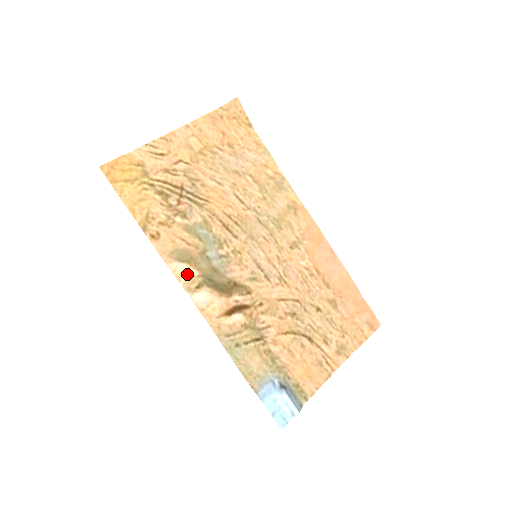
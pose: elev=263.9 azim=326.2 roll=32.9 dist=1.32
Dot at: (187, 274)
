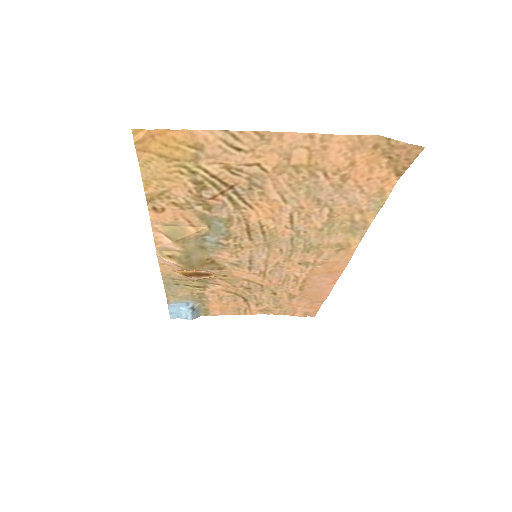
Dot at: (167, 245)
